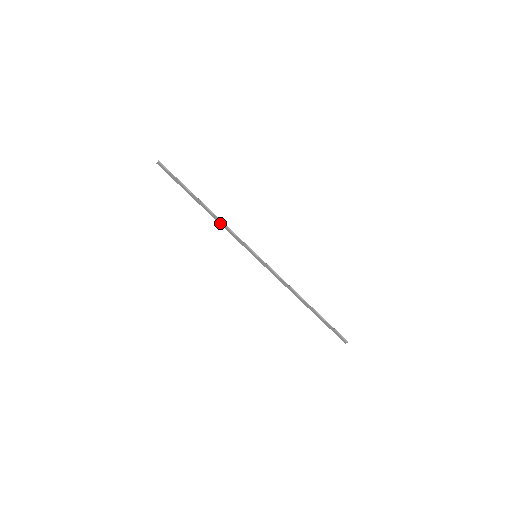
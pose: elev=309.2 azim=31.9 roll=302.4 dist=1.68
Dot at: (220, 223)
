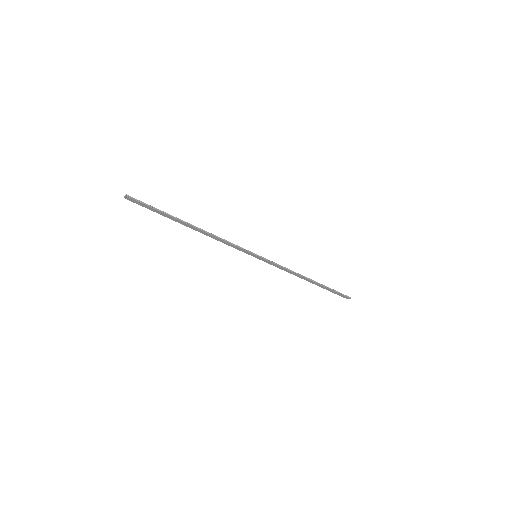
Dot at: (213, 237)
